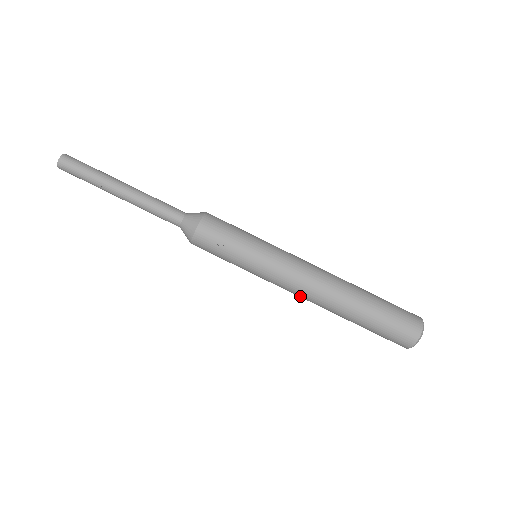
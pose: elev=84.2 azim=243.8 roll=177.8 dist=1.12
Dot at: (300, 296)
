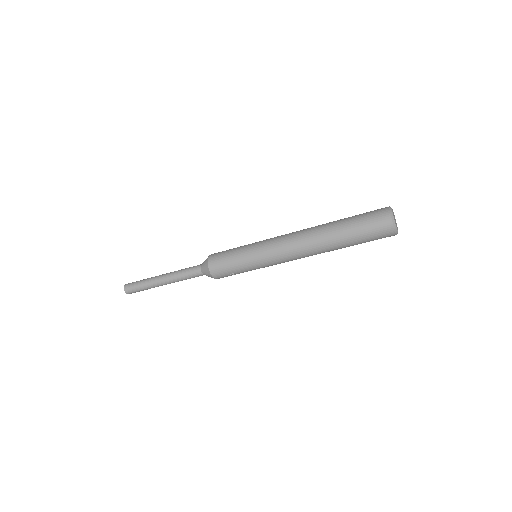
Dot at: occluded
